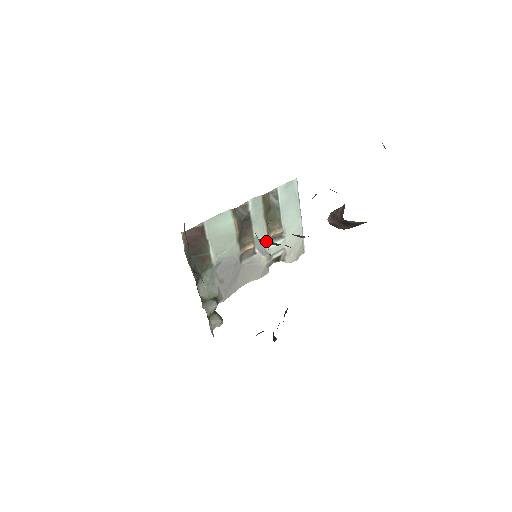
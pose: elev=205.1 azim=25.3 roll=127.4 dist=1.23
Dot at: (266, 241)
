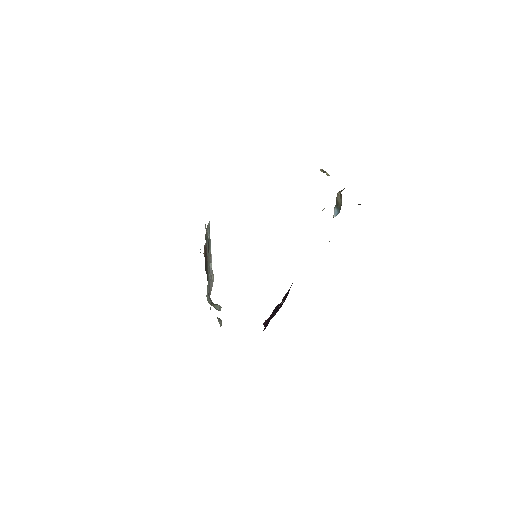
Dot at: occluded
